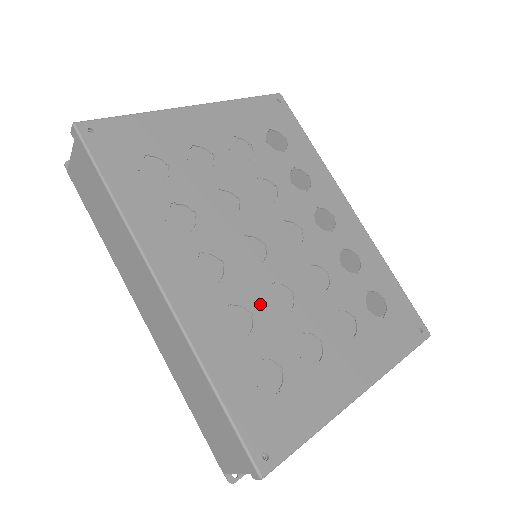
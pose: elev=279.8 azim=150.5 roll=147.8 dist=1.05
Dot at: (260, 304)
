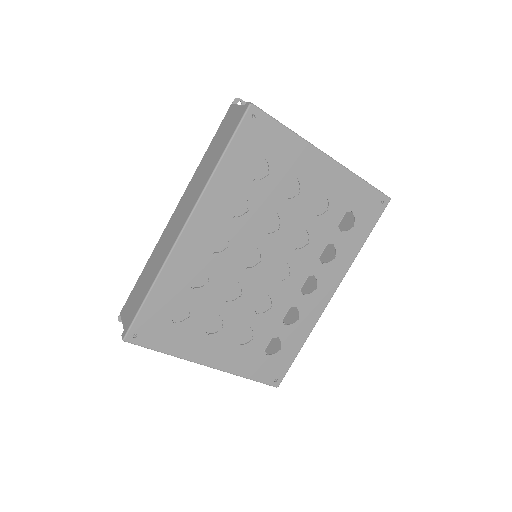
Dot at: (218, 283)
